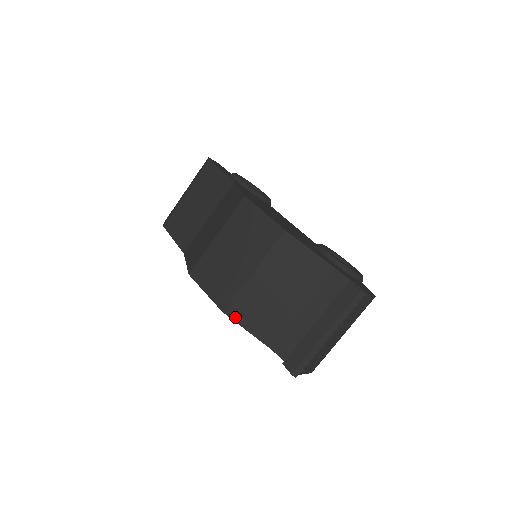
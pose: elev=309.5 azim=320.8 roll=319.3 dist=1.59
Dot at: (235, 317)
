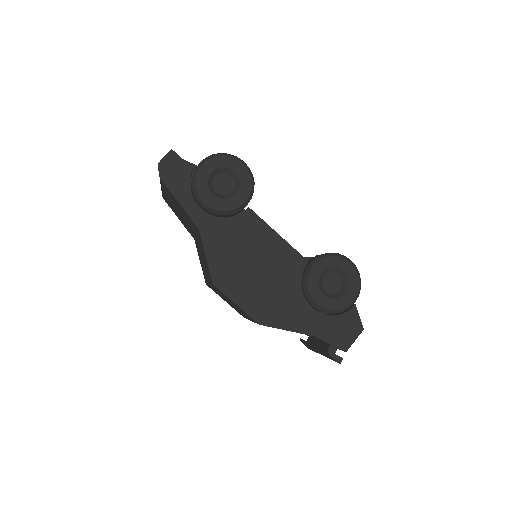
Dot at: occluded
